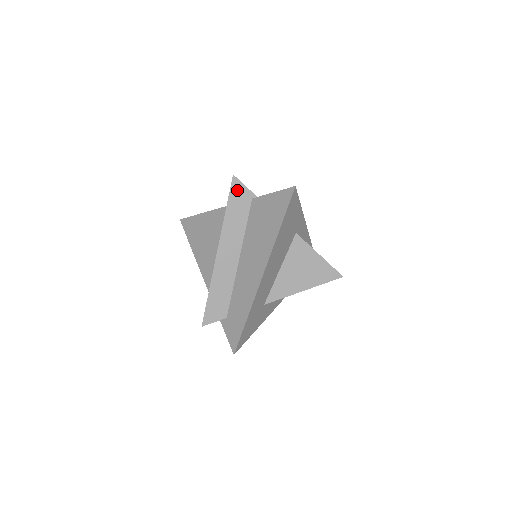
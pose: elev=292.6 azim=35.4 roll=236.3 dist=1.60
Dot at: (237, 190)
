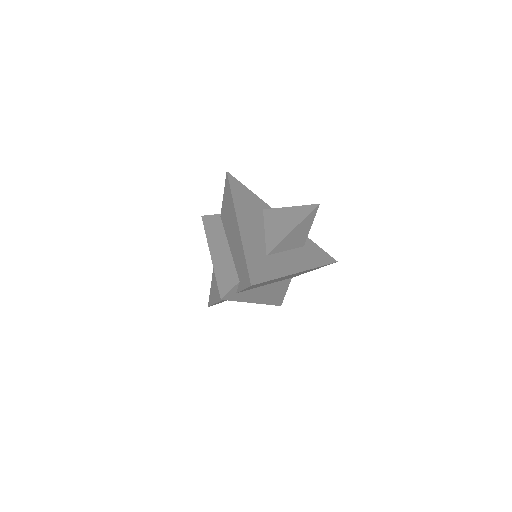
Dot at: (208, 220)
